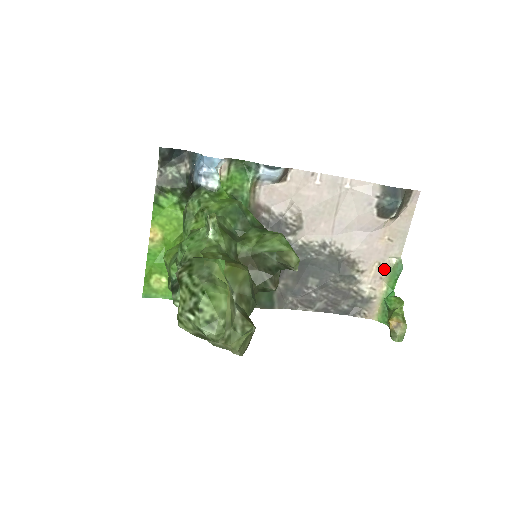
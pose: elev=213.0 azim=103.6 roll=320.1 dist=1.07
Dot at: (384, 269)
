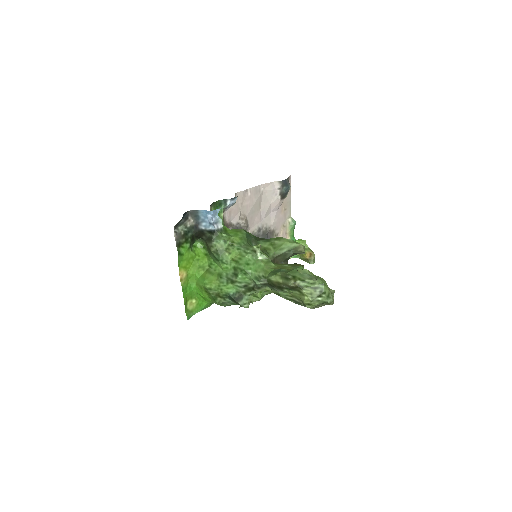
Dot at: (286, 227)
